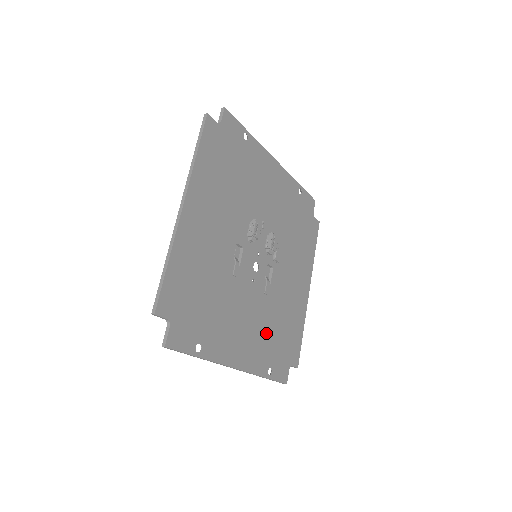
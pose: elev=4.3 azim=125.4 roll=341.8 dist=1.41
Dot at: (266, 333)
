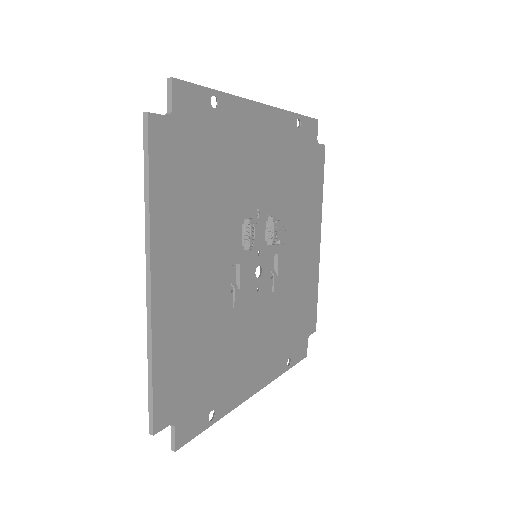
Dot at: (280, 330)
